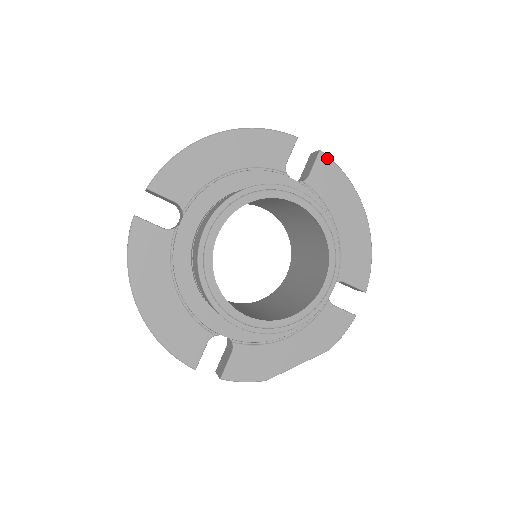
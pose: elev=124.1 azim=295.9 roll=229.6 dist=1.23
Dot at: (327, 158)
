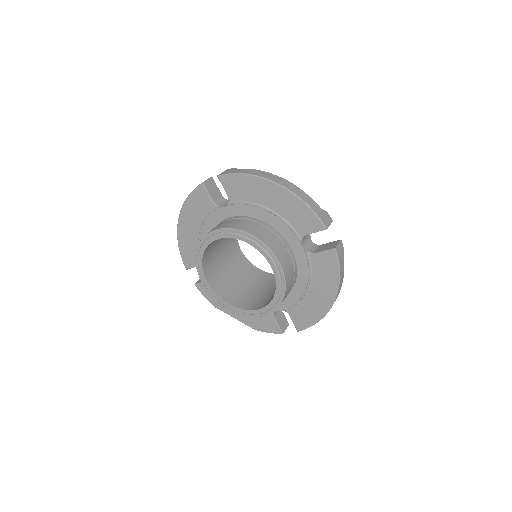
Dot at: (336, 256)
